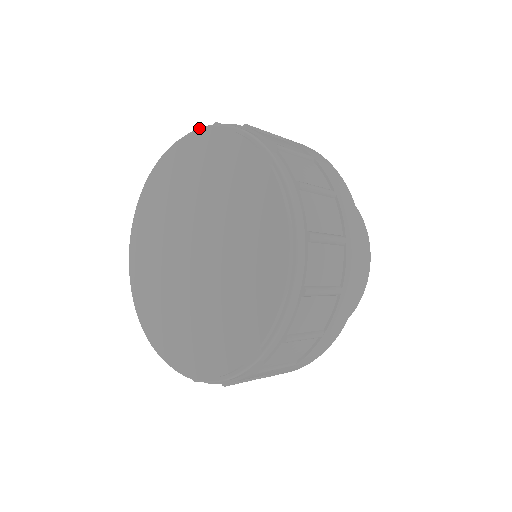
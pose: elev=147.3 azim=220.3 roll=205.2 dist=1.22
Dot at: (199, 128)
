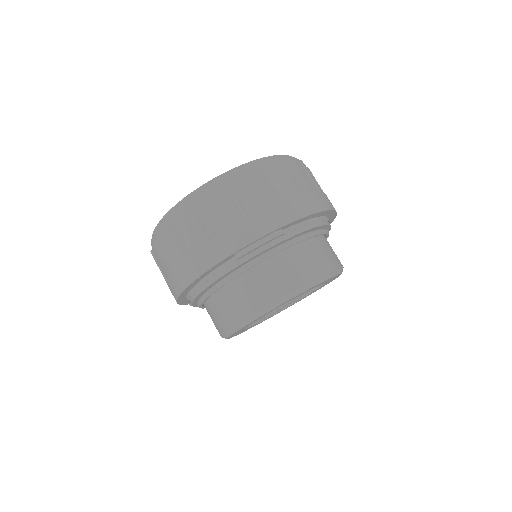
Dot at: occluded
